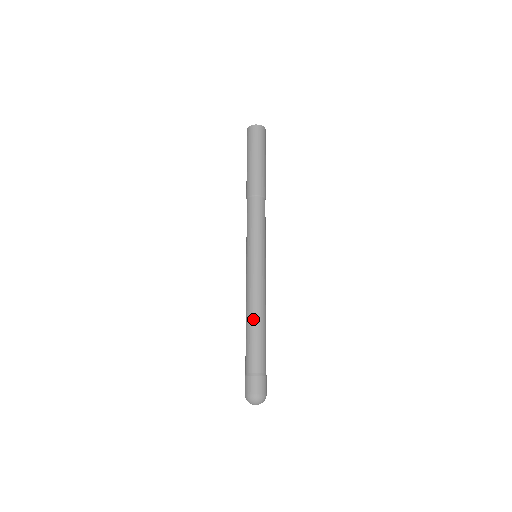
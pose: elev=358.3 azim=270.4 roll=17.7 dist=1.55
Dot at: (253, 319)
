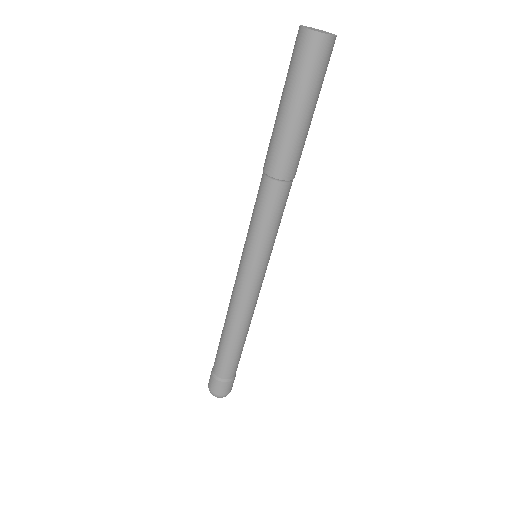
Dot at: (242, 334)
